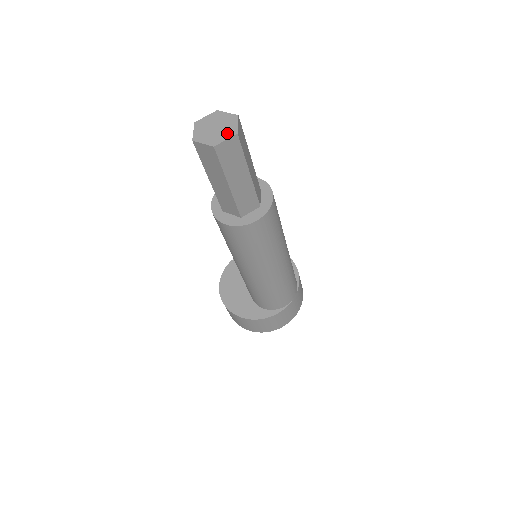
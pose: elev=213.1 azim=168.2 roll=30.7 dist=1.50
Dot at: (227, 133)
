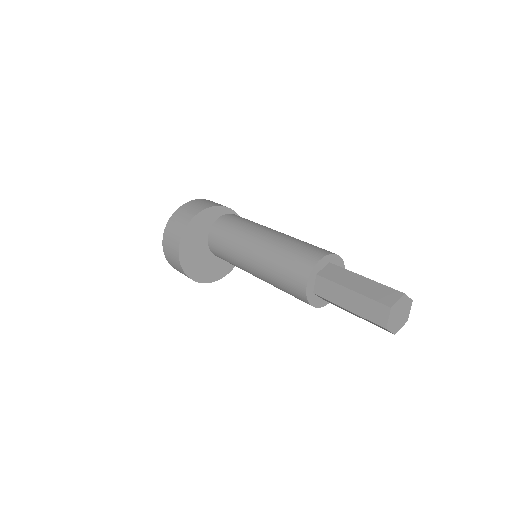
Dot at: (408, 308)
